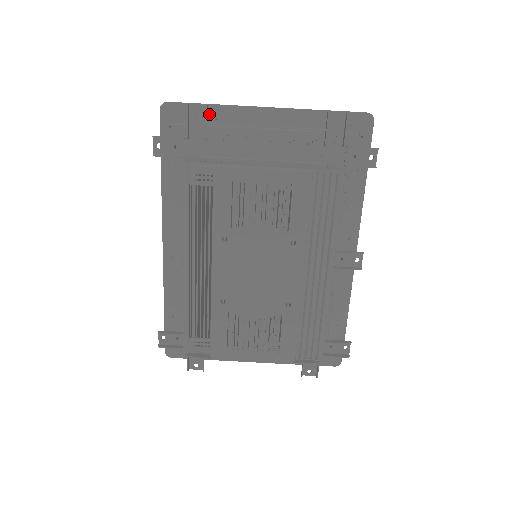
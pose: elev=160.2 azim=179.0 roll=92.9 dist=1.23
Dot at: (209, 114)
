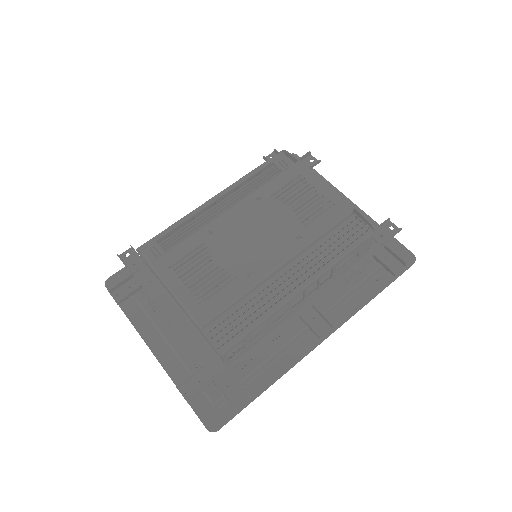
Dot at: occluded
